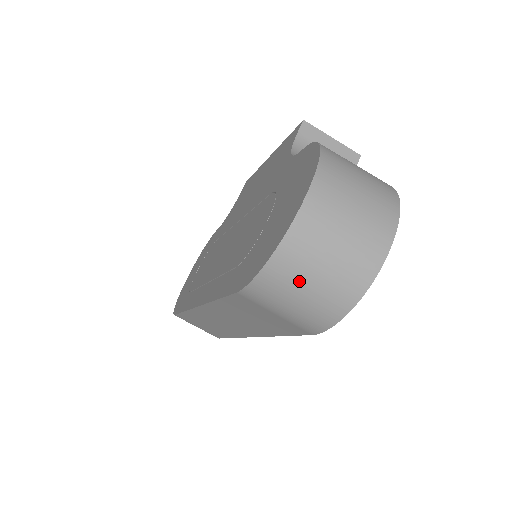
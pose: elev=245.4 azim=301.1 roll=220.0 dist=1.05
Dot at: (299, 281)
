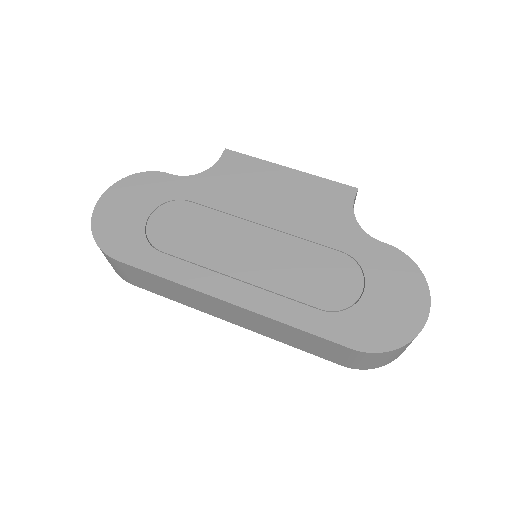
Dot at: (391, 356)
